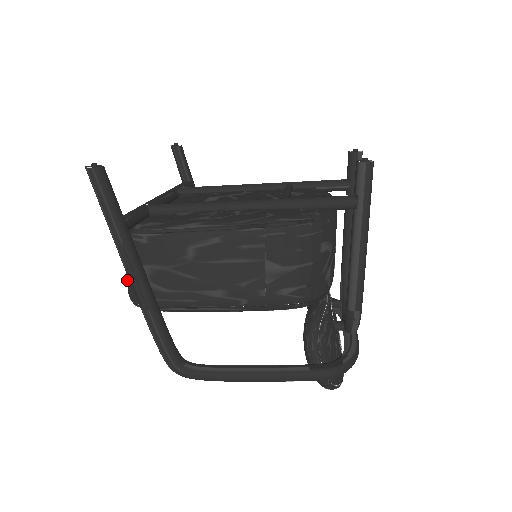
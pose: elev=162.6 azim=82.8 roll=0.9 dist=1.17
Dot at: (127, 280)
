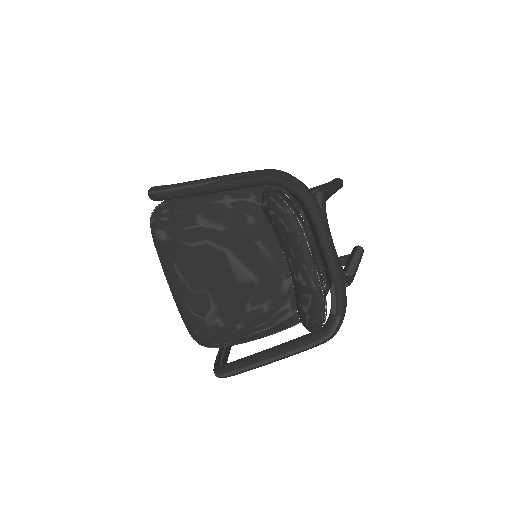
Dot at: occluded
